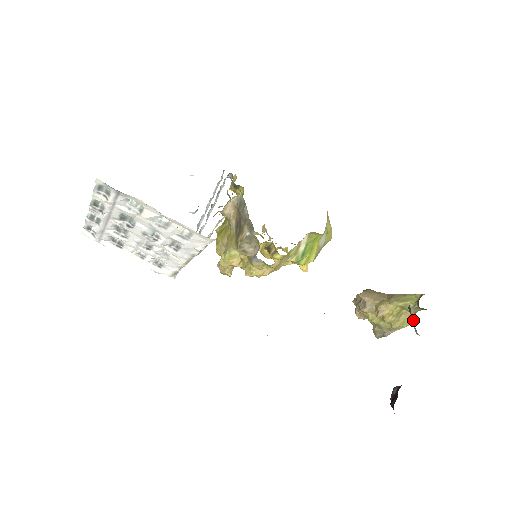
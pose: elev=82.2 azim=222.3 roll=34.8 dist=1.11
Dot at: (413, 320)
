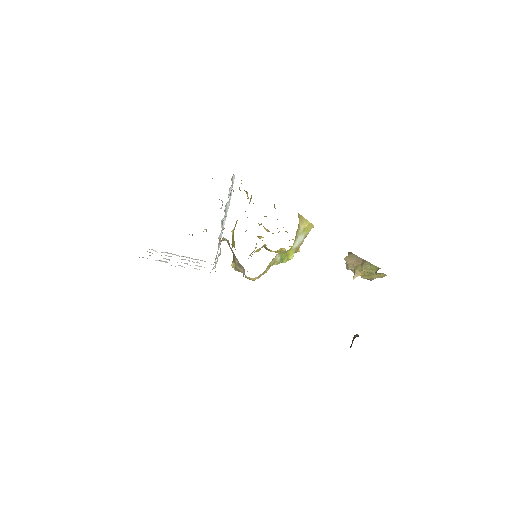
Dot at: (385, 275)
